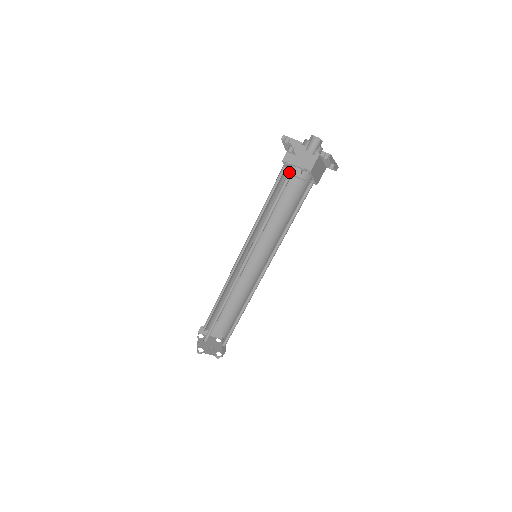
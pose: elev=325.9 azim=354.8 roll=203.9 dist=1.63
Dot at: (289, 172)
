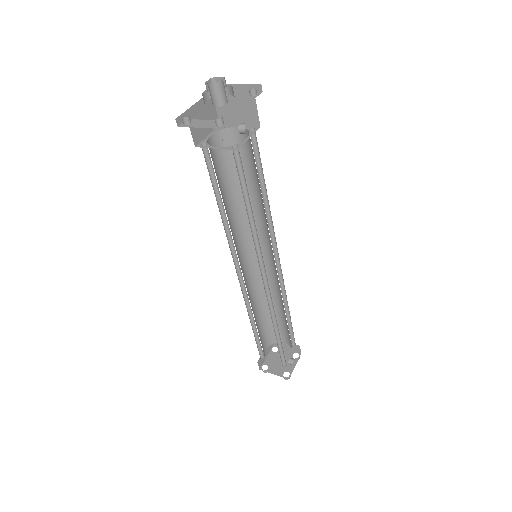
Dot at: (231, 147)
